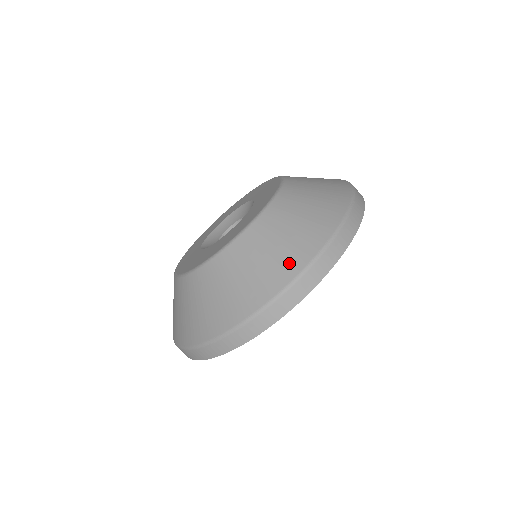
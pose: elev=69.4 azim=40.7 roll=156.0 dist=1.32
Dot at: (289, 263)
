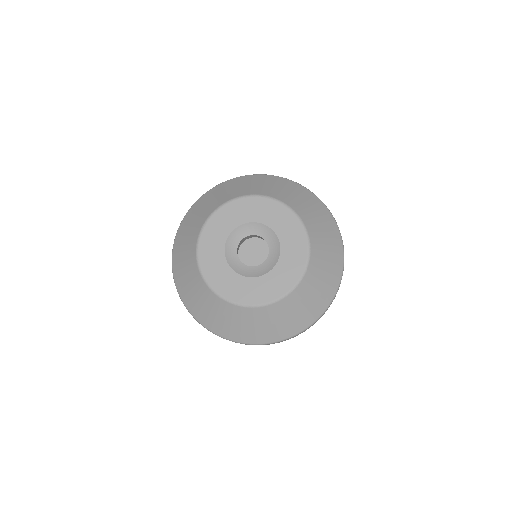
Dot at: (283, 333)
